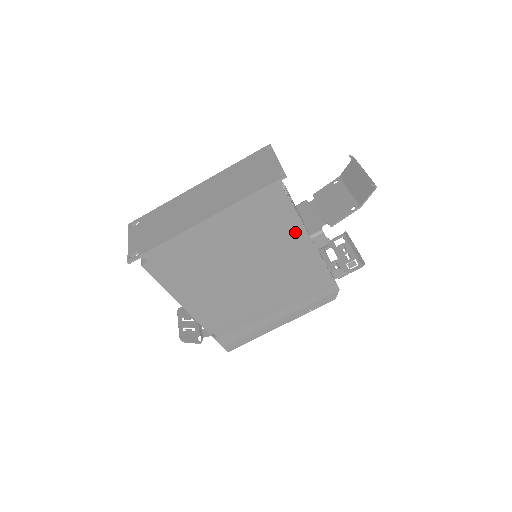
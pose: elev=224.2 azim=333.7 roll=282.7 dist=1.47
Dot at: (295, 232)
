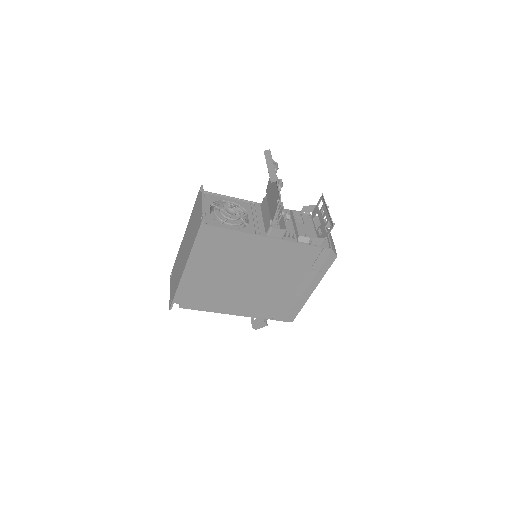
Dot at: (250, 240)
